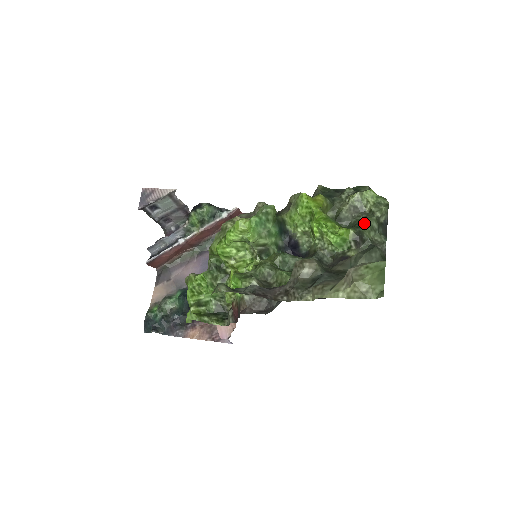
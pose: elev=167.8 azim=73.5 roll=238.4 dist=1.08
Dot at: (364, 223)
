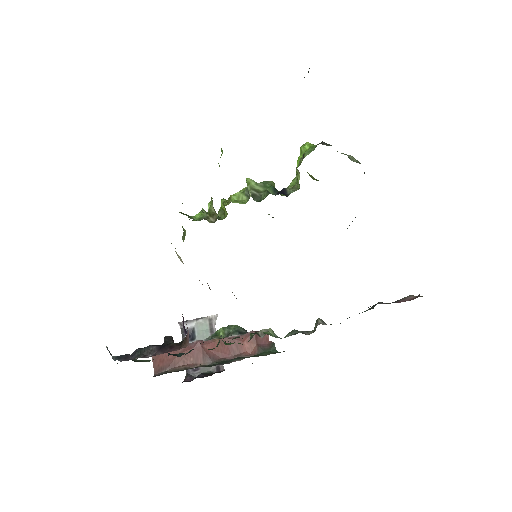
Dot at: occluded
